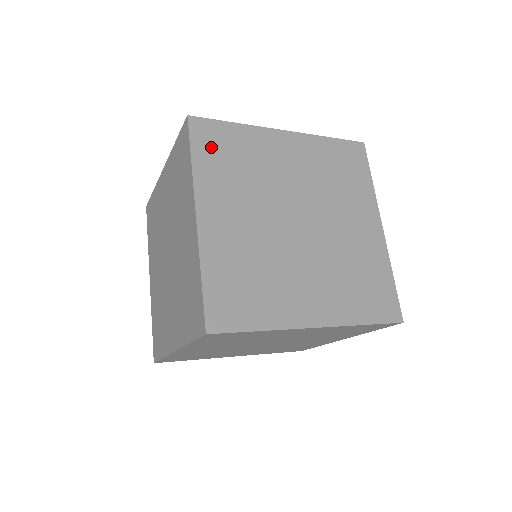
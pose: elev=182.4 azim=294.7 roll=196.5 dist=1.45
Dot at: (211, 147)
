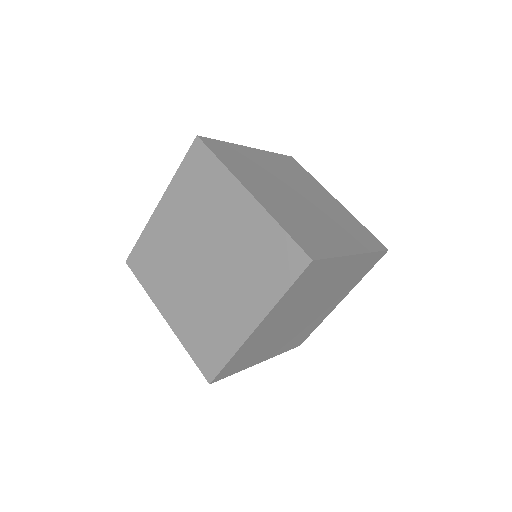
Dot at: (224, 154)
